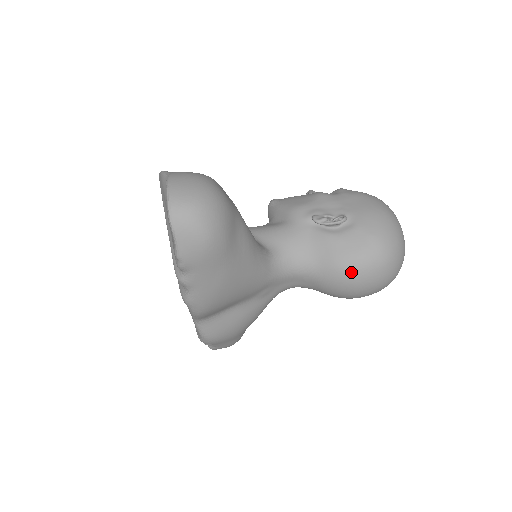
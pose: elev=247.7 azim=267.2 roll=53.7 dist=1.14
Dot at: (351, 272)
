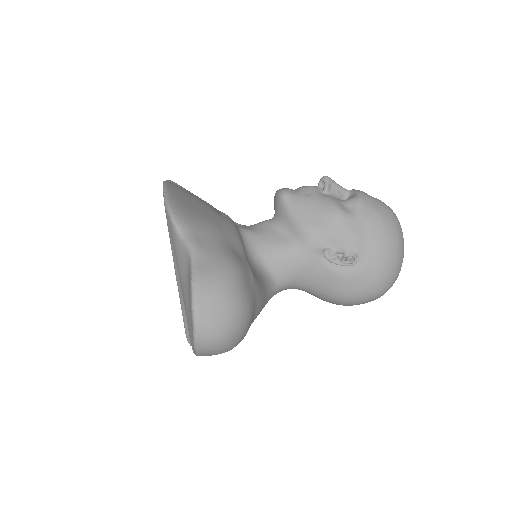
Dot at: (344, 302)
